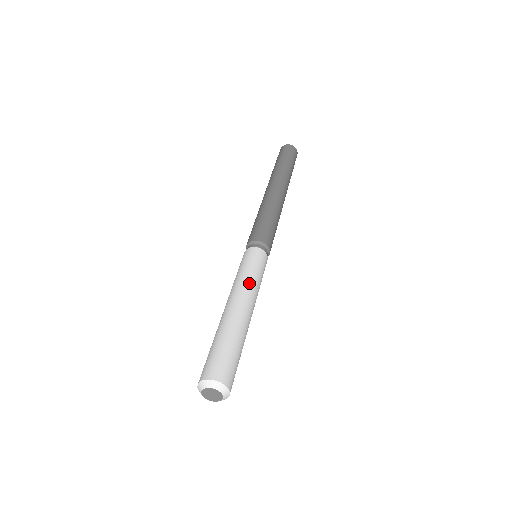
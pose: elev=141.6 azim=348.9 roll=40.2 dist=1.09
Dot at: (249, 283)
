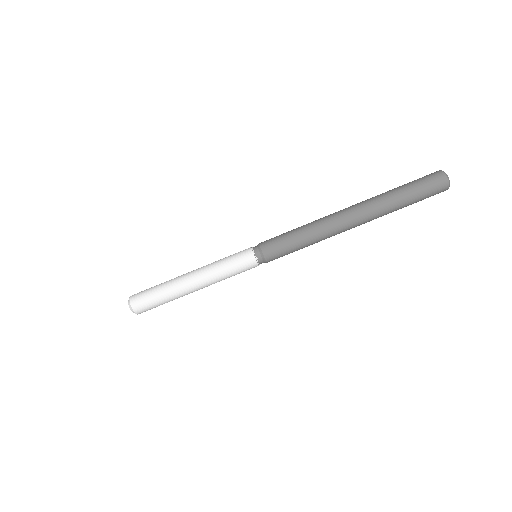
Dot at: (216, 279)
